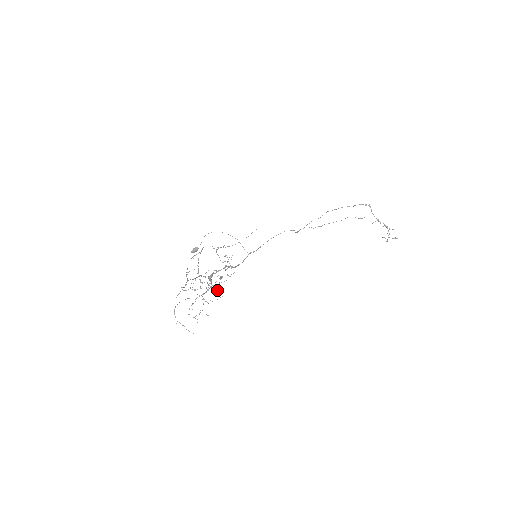
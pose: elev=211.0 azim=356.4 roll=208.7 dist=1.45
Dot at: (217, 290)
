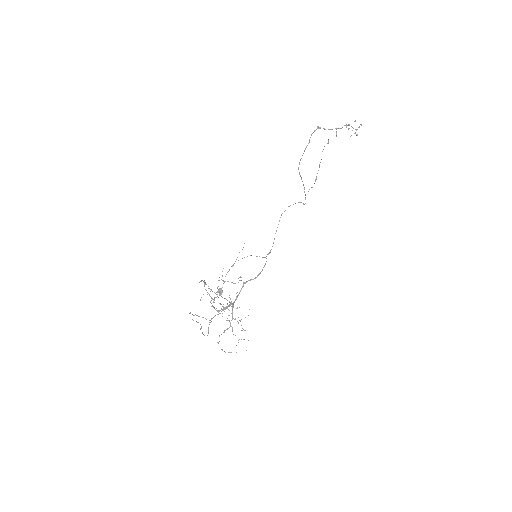
Dot at: (225, 308)
